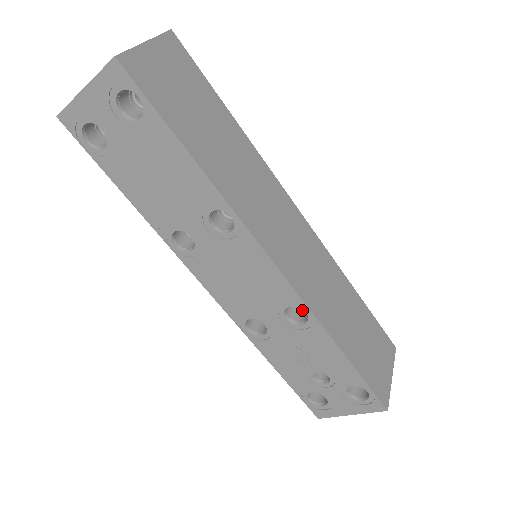
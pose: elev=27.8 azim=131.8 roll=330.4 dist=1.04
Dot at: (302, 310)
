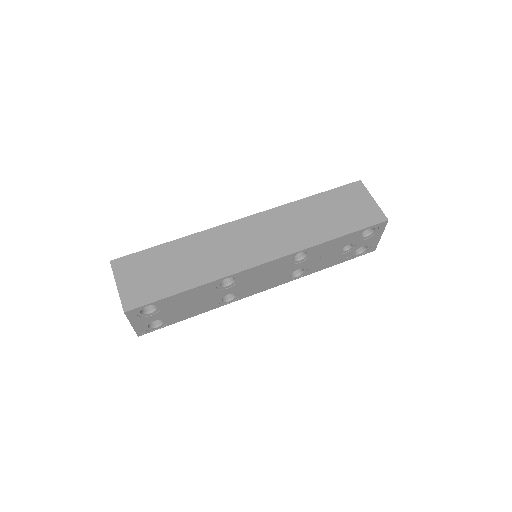
Dot at: occluded
